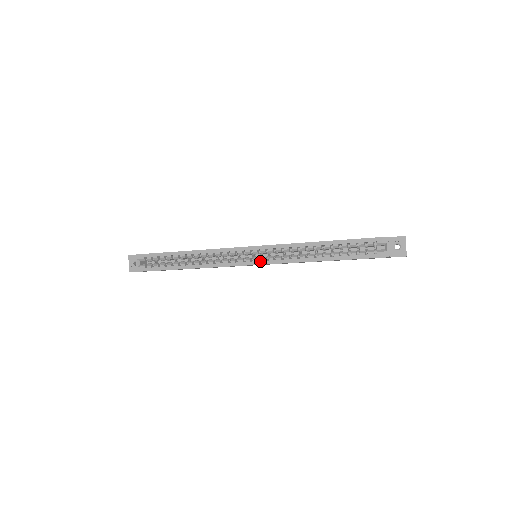
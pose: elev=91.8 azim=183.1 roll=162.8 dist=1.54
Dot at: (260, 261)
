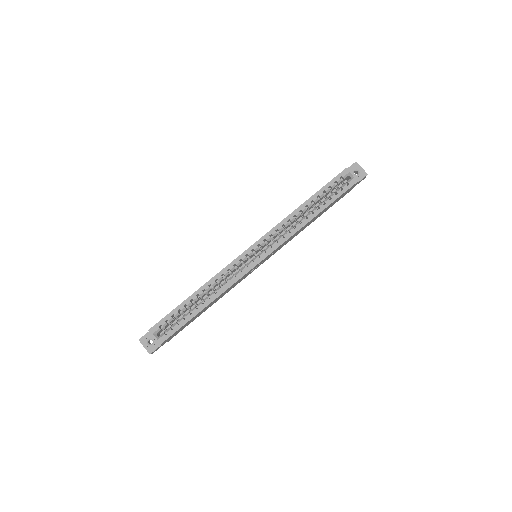
Dot at: (266, 253)
